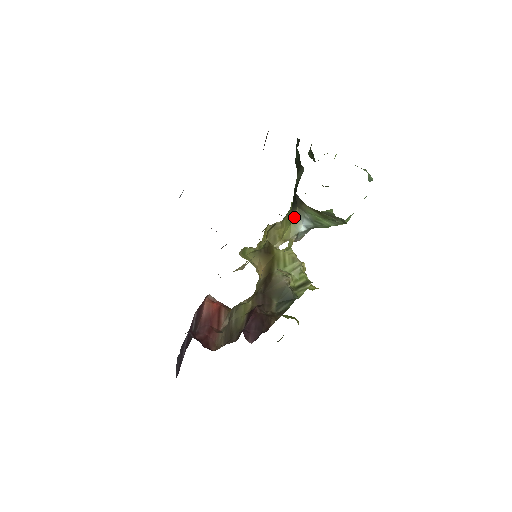
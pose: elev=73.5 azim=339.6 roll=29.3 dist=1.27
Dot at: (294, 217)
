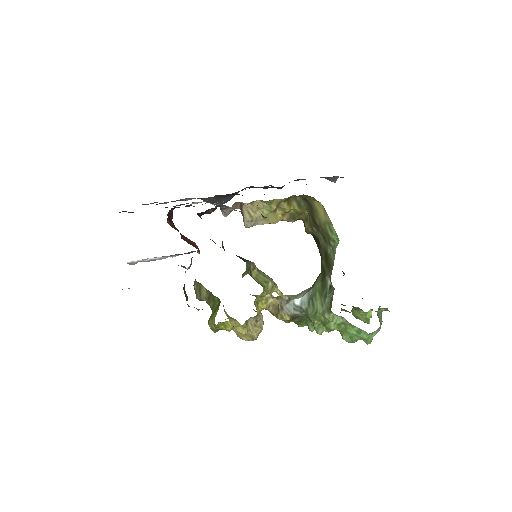
Dot at: (302, 292)
